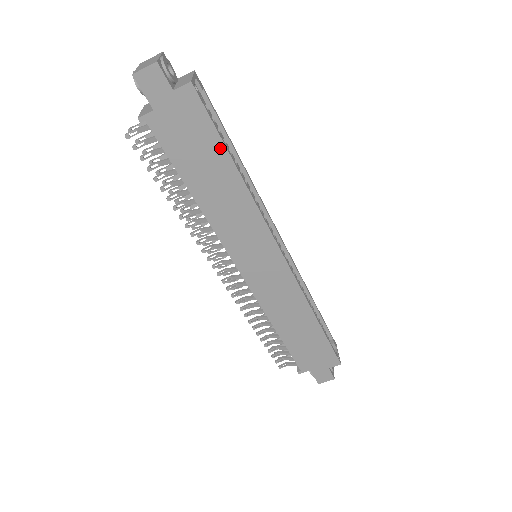
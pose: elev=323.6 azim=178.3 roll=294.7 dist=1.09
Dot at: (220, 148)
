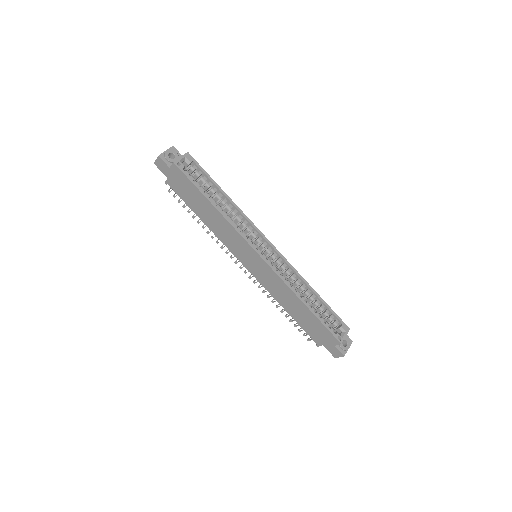
Dot at: (200, 193)
